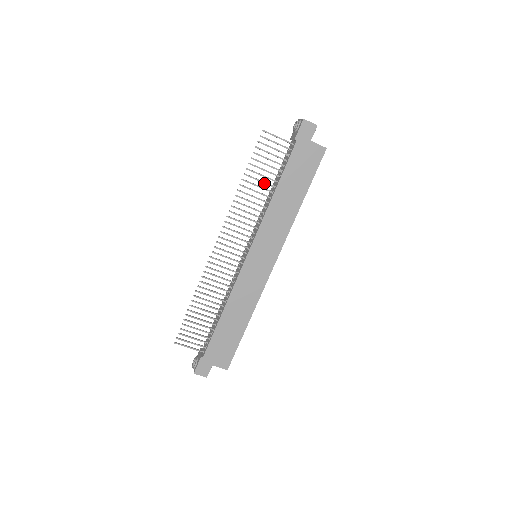
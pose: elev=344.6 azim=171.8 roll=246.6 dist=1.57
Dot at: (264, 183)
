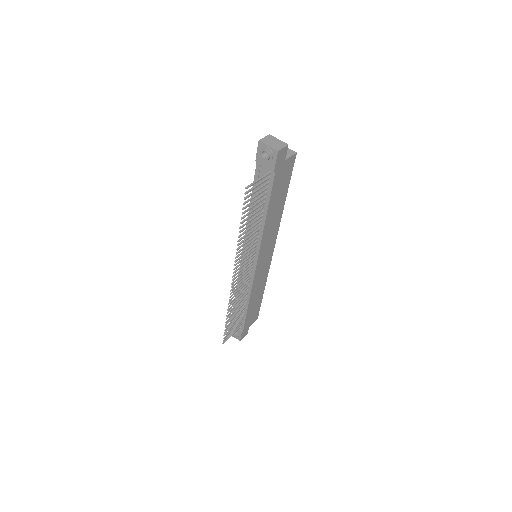
Dot at: occluded
